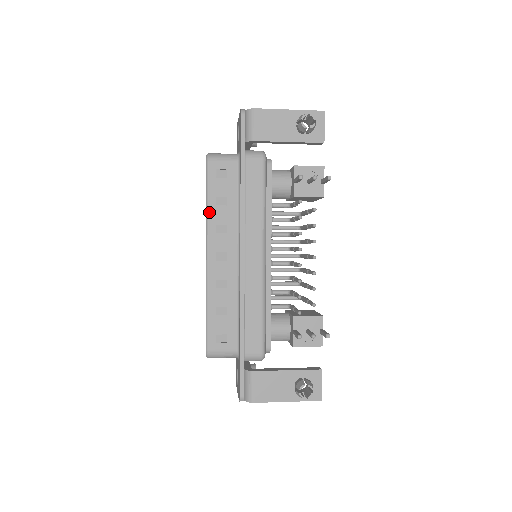
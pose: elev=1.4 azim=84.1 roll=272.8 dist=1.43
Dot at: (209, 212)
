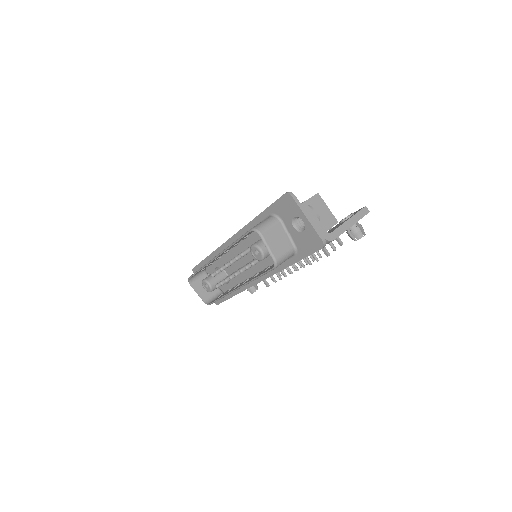
Dot at: occluded
